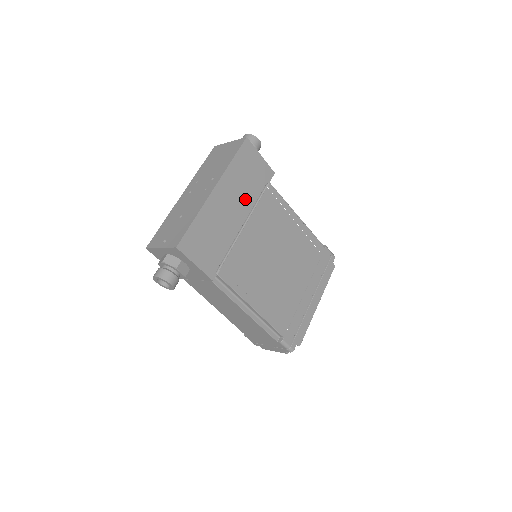
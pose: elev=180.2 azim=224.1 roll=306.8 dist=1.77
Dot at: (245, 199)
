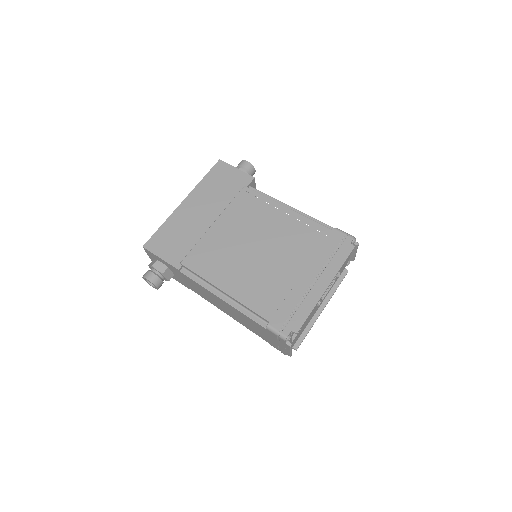
Dot at: (218, 203)
